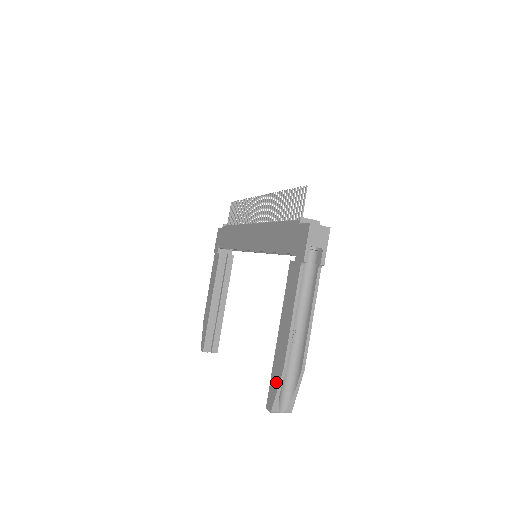
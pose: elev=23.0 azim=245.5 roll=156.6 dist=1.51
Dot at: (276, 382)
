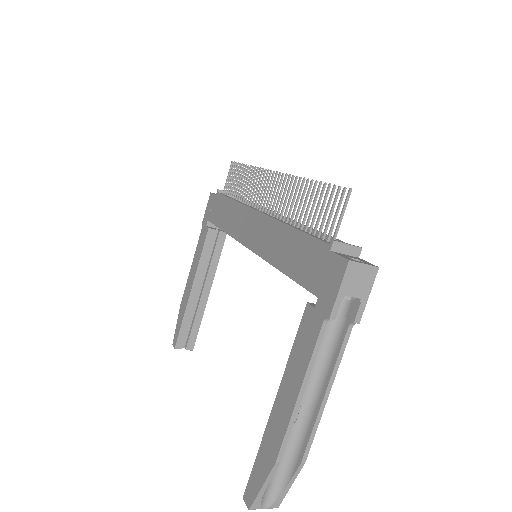
Dot at: (262, 474)
